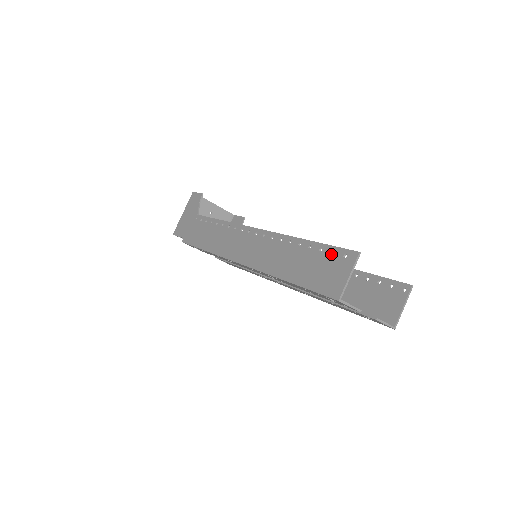
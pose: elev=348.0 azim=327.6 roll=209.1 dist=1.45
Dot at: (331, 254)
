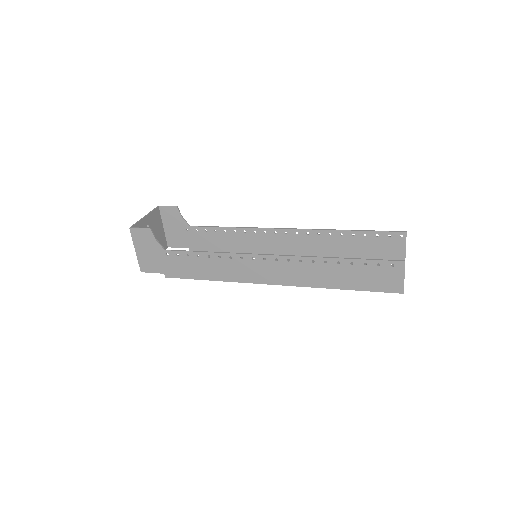
Dot at: (378, 266)
